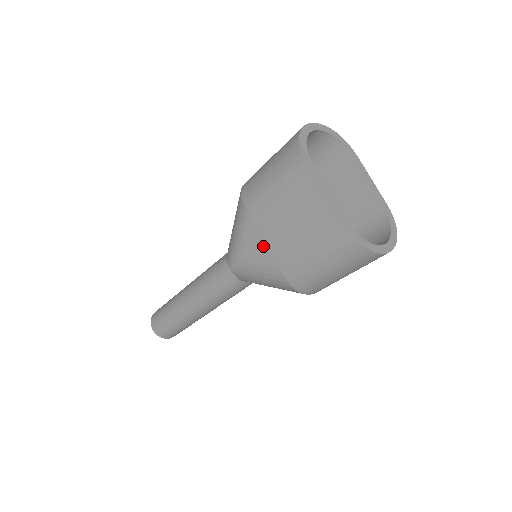
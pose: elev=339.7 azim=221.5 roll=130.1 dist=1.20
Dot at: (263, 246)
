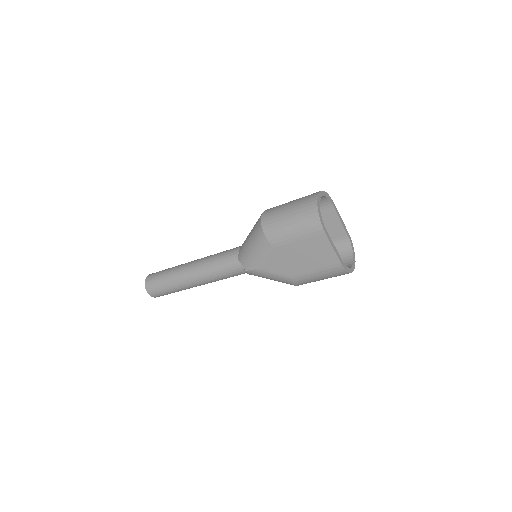
Dot at: (280, 265)
